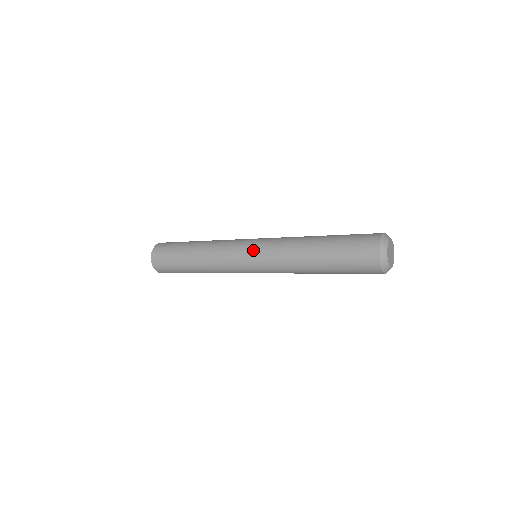
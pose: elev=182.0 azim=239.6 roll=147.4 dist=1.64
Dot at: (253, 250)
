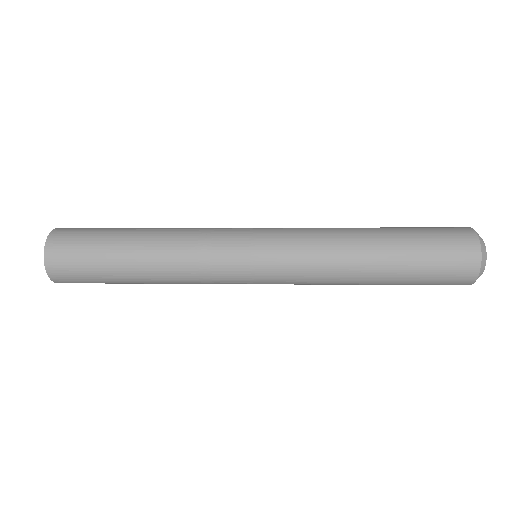
Dot at: (266, 254)
